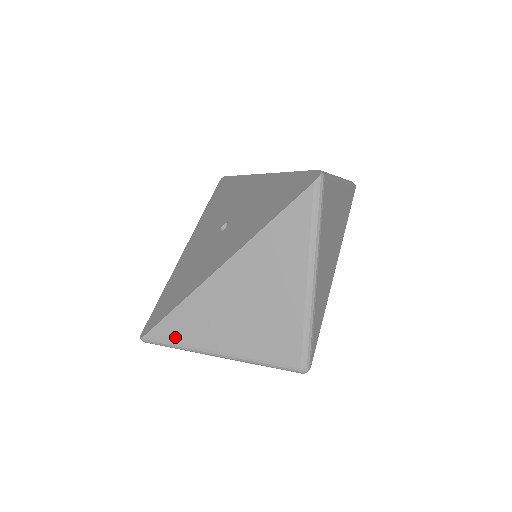
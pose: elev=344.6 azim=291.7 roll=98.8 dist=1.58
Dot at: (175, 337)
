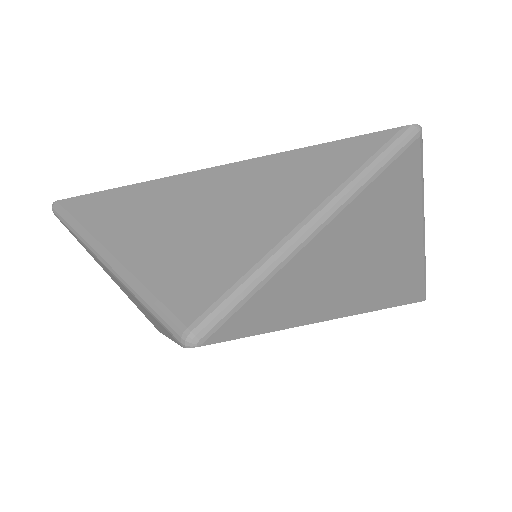
Dot at: (86, 215)
